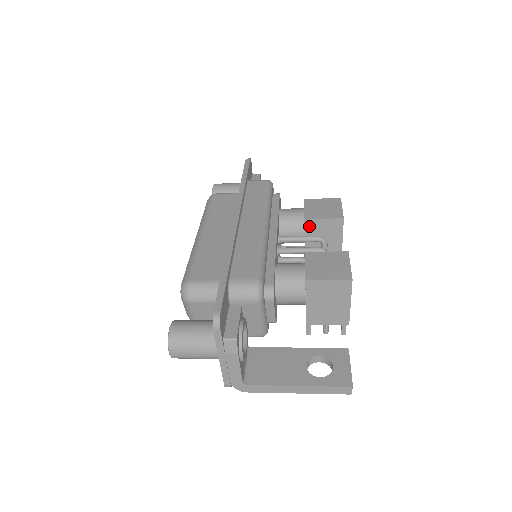
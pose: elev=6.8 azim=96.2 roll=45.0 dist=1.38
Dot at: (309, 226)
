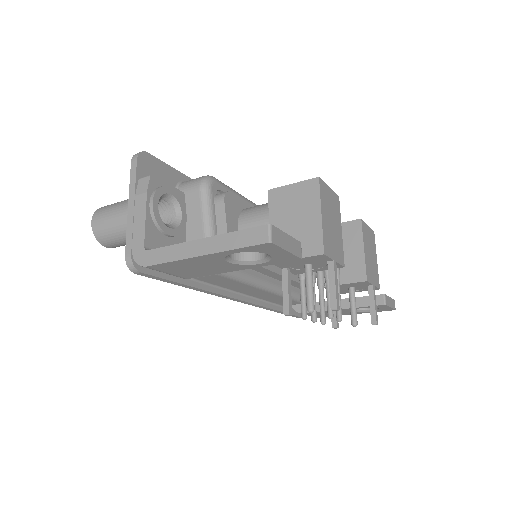
Dot at: occluded
